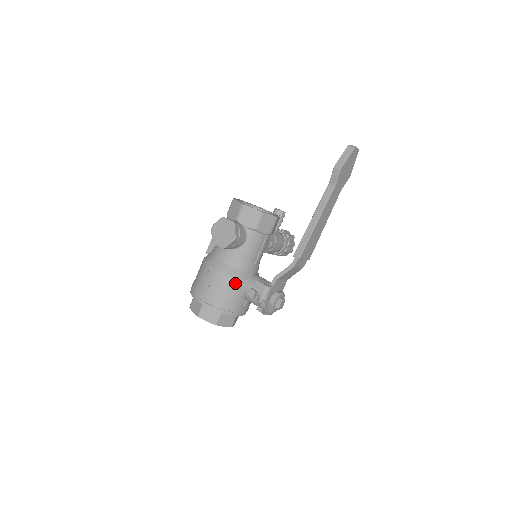
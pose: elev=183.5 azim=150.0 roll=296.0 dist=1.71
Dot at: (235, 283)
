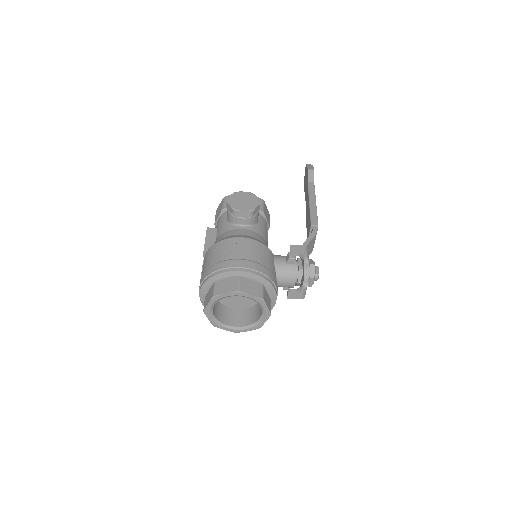
Dot at: (268, 252)
